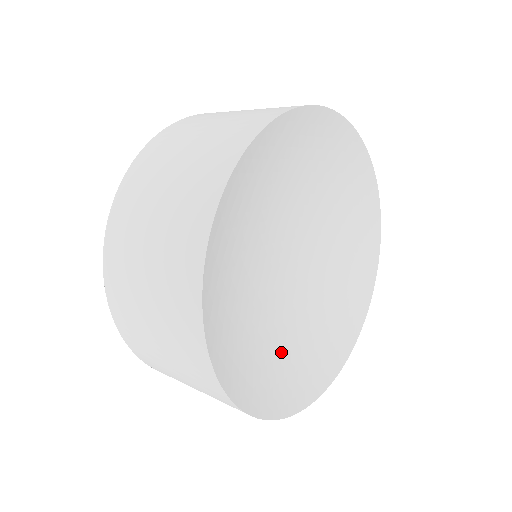
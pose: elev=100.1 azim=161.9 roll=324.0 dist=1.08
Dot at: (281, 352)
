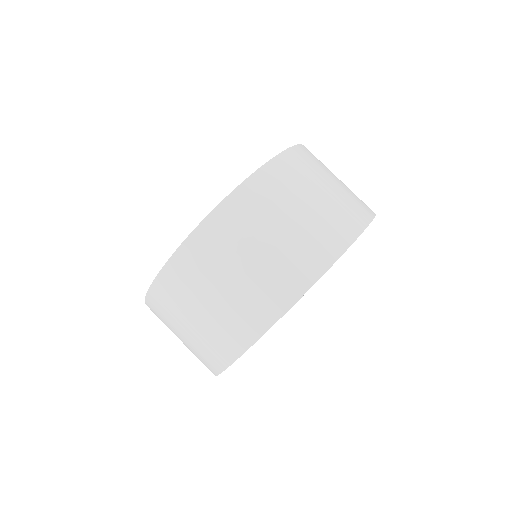
Dot at: occluded
